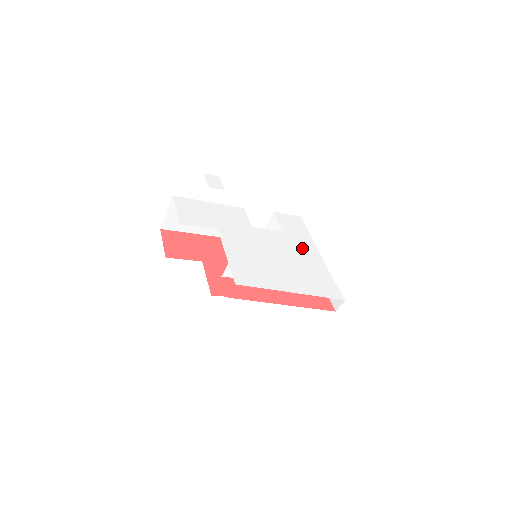
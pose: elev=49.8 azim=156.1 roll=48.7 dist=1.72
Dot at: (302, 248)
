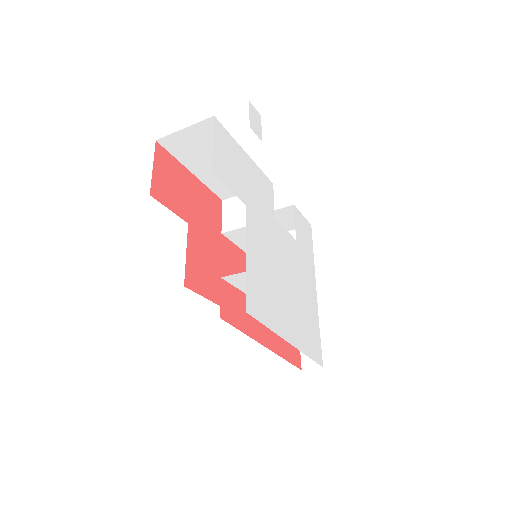
Dot at: (306, 274)
